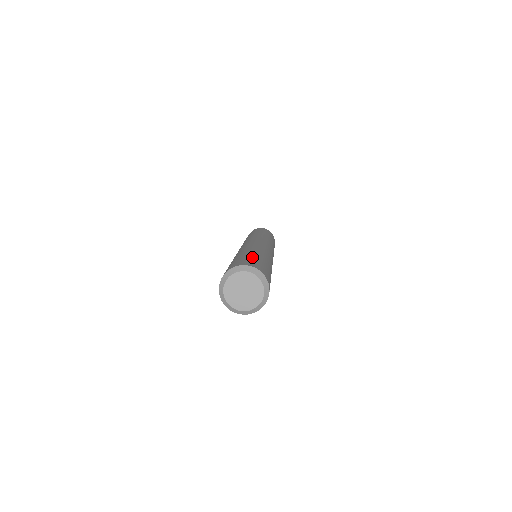
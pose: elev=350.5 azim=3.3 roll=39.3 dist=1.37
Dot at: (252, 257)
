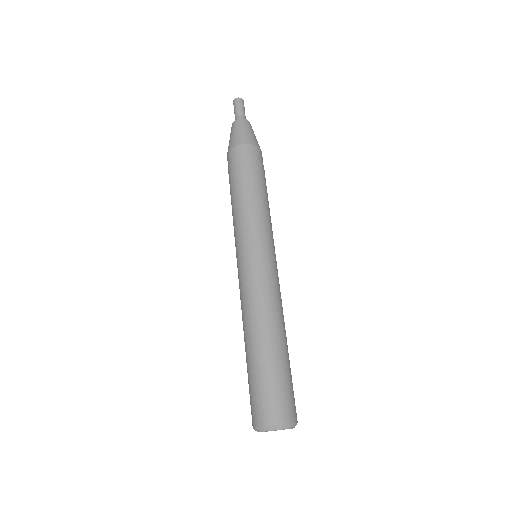
Dot at: (284, 378)
